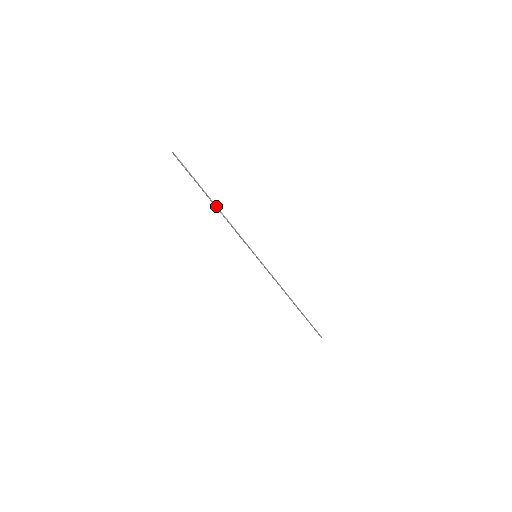
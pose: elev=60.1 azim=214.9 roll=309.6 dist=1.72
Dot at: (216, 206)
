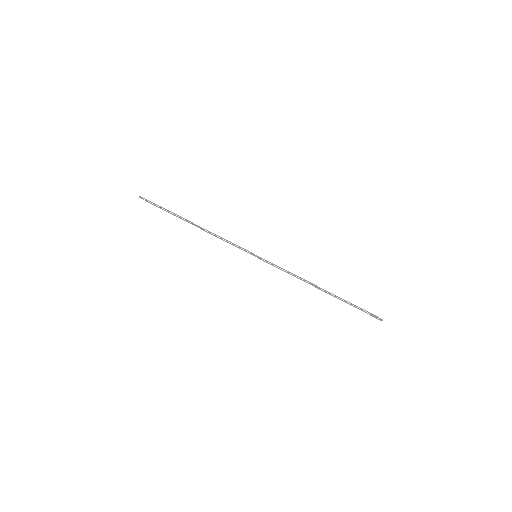
Dot at: (195, 224)
